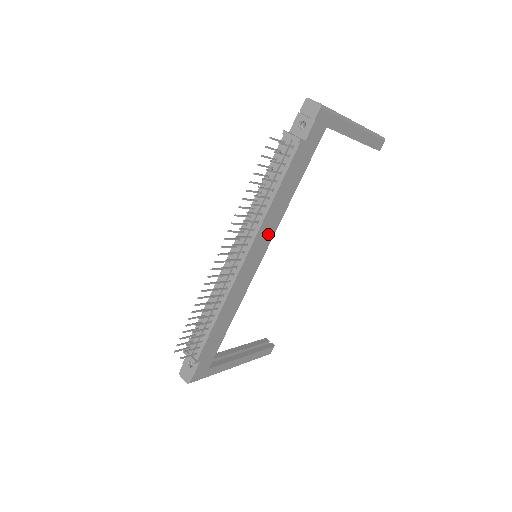
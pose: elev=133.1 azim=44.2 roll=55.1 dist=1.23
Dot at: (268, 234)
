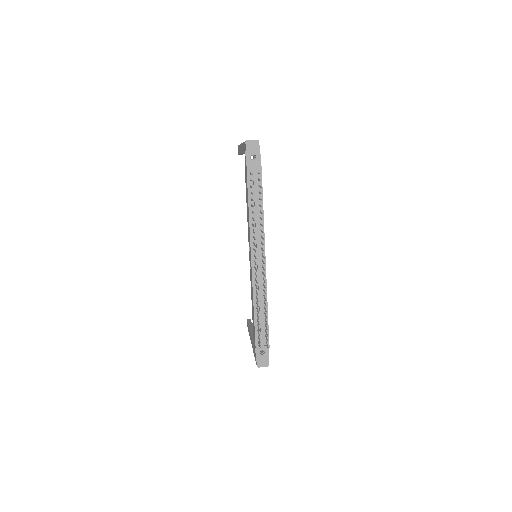
Dot at: occluded
